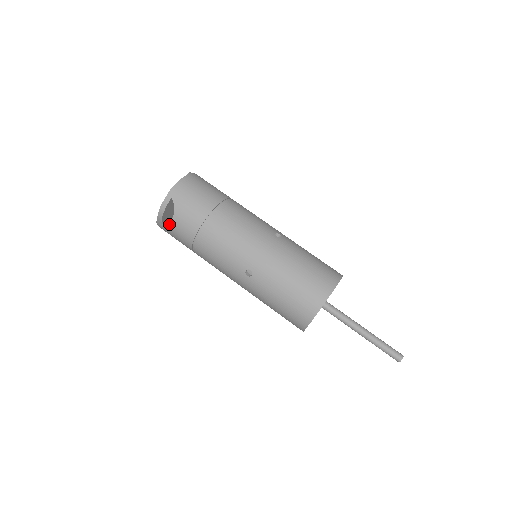
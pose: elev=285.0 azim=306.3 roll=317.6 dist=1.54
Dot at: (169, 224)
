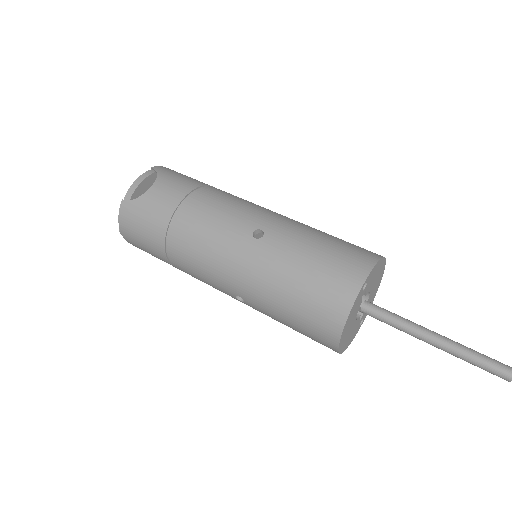
Dot at: (143, 196)
